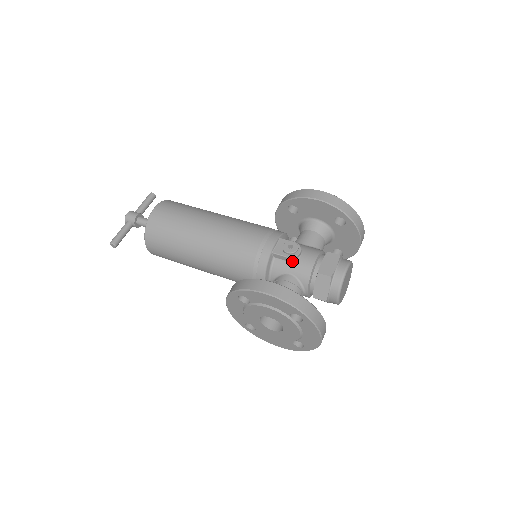
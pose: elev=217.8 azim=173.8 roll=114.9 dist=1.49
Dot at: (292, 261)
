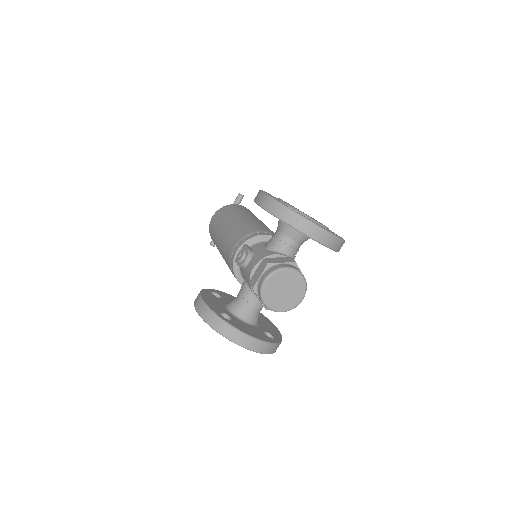
Dot at: (244, 268)
